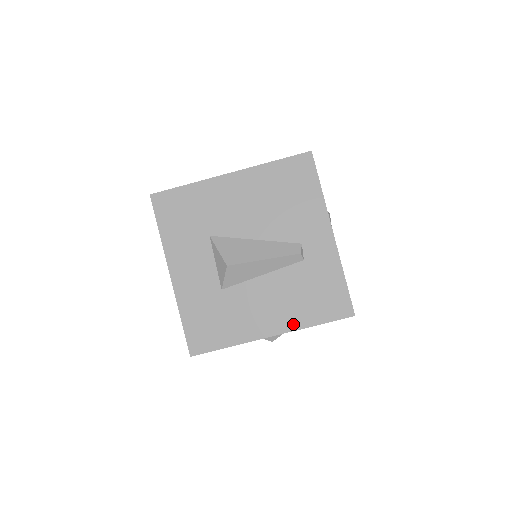
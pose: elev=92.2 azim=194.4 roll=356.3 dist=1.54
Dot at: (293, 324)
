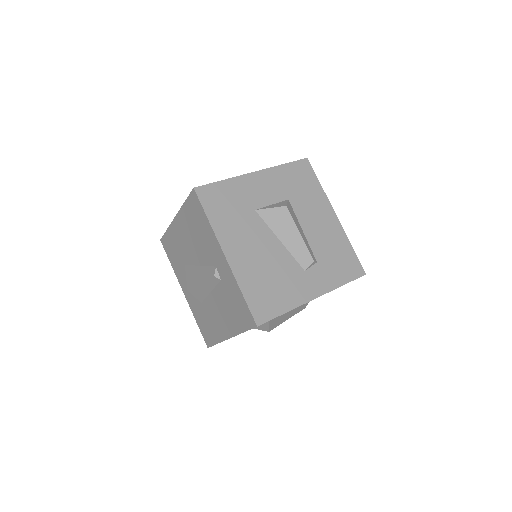
Dot at: (234, 330)
